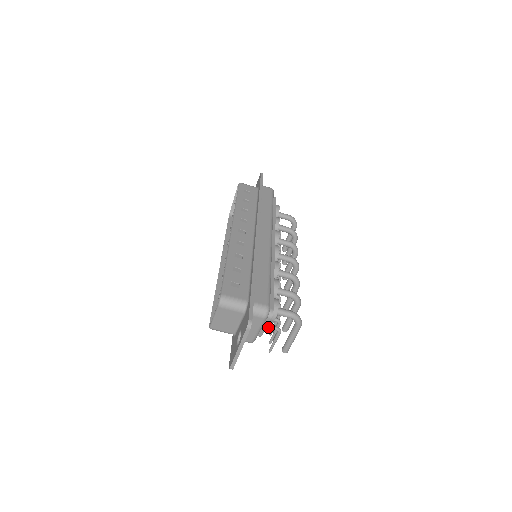
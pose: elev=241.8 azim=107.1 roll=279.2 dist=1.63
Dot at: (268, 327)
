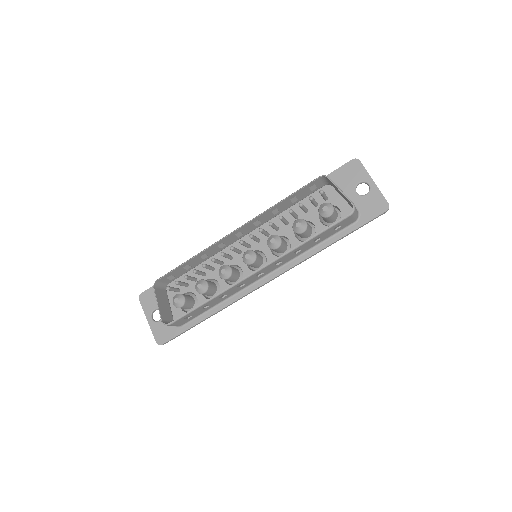
Dot at: occluded
